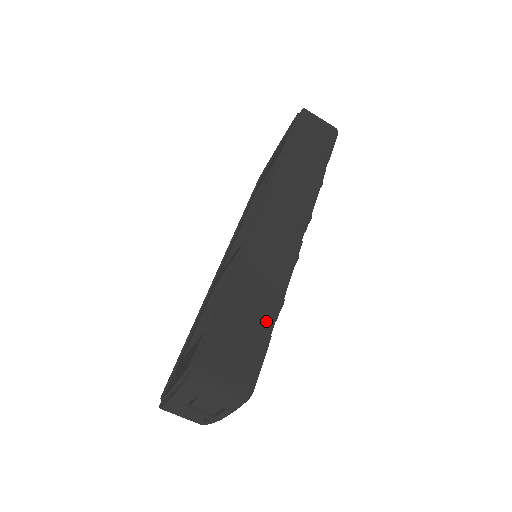
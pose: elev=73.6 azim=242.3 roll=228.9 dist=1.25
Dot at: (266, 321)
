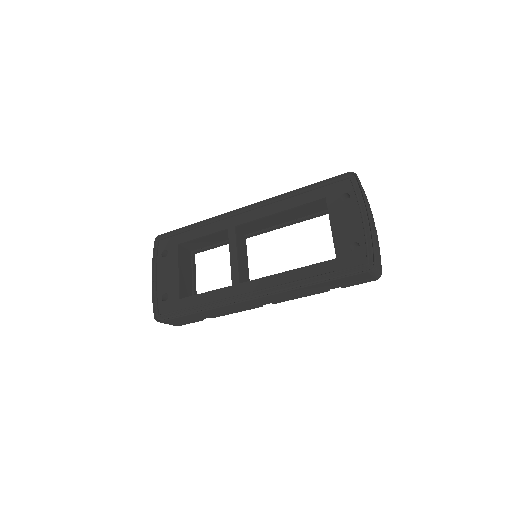
Dot at: occluded
